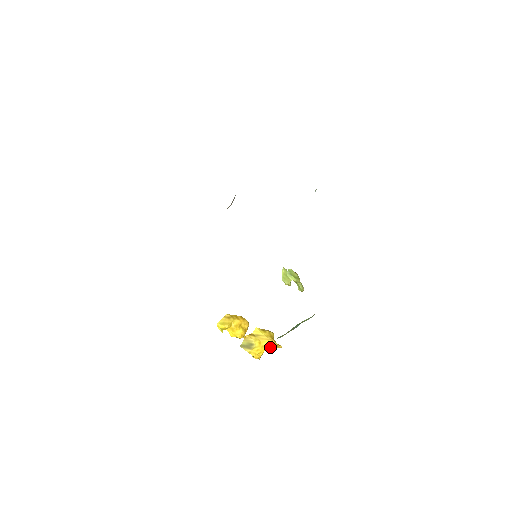
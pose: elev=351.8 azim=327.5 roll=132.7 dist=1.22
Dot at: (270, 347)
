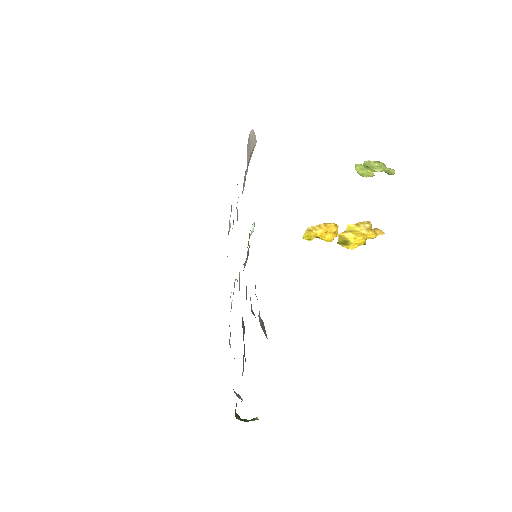
Dot at: occluded
